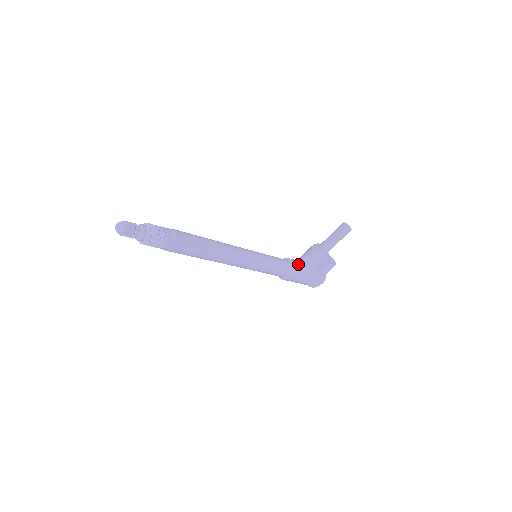
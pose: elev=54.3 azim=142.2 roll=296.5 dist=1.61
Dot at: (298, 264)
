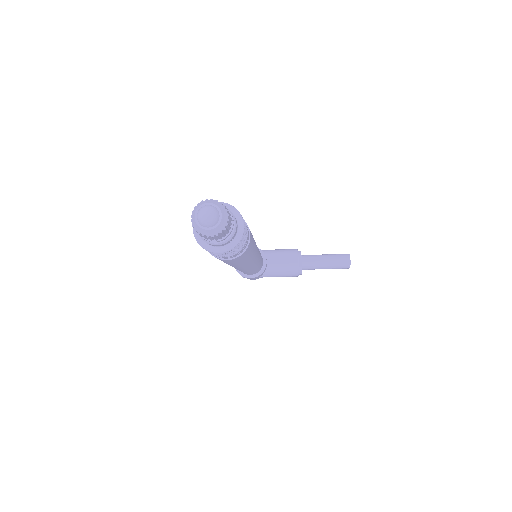
Dot at: (267, 264)
